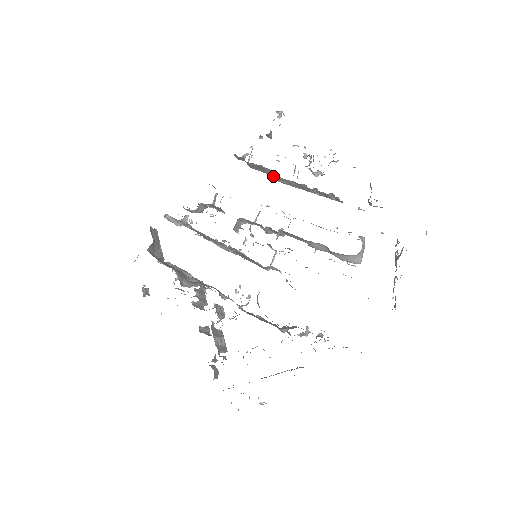
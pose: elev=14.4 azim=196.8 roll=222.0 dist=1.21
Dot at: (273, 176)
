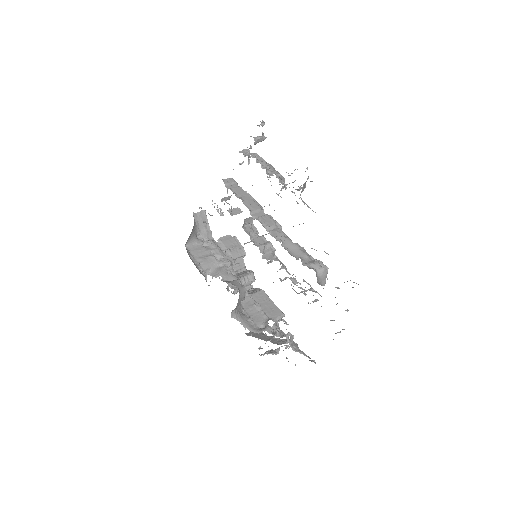
Dot at: occluded
